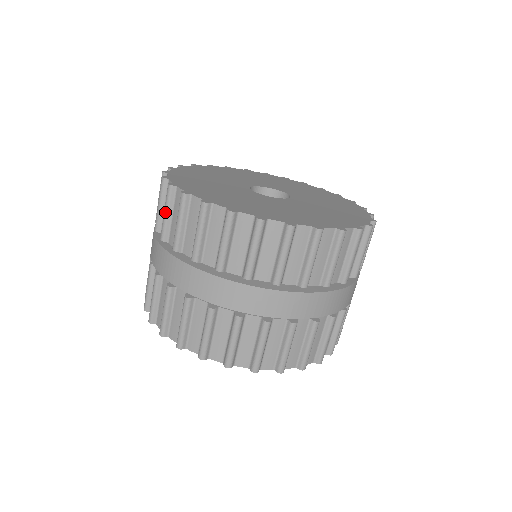
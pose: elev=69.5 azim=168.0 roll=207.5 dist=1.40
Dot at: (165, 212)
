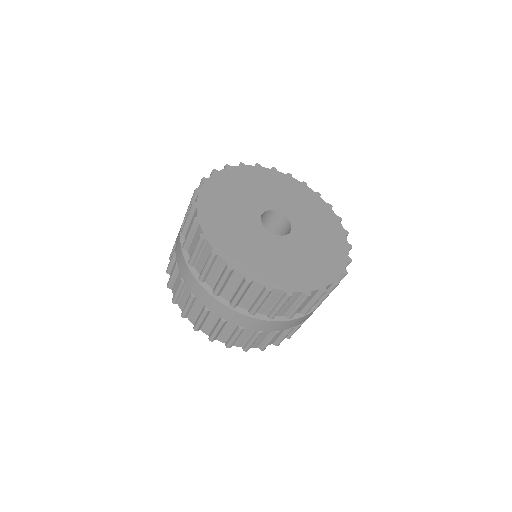
Dot at: (222, 283)
